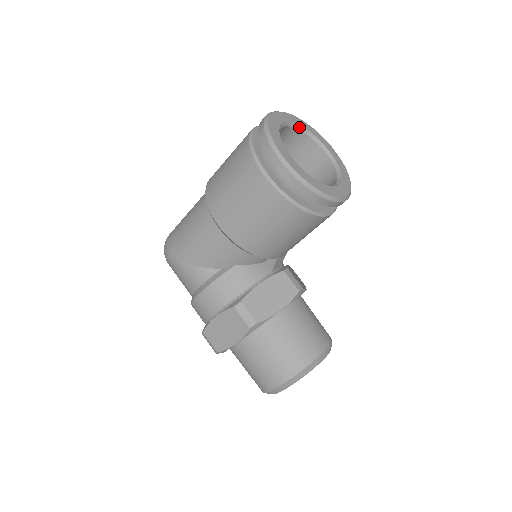
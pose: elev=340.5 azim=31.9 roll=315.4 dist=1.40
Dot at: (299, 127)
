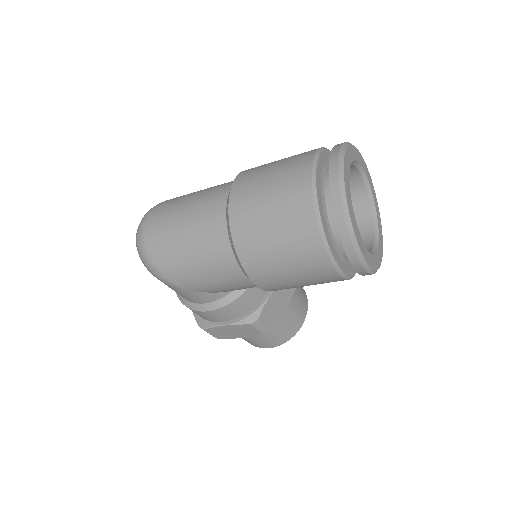
Dot at: (350, 164)
